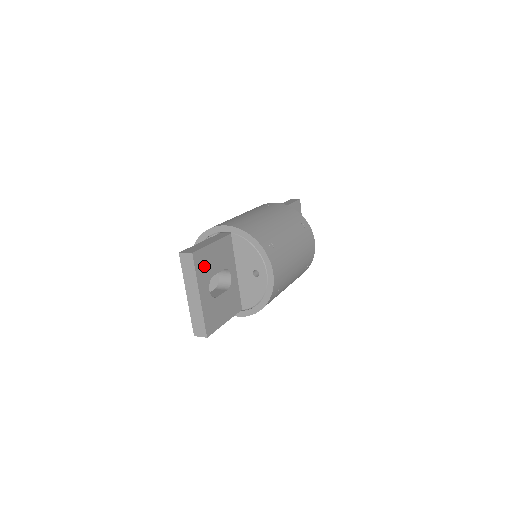
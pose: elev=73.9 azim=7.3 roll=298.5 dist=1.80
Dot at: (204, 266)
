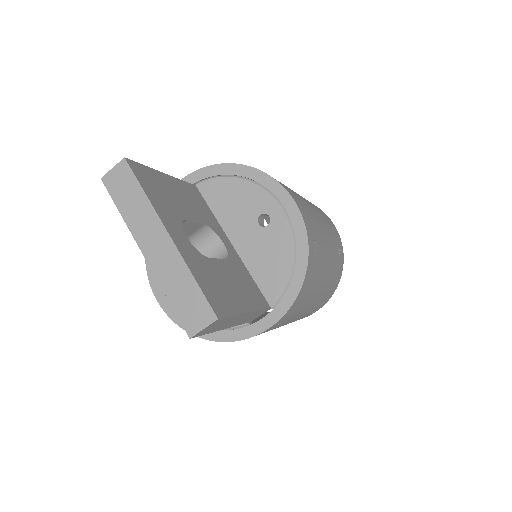
Dot at: (159, 194)
